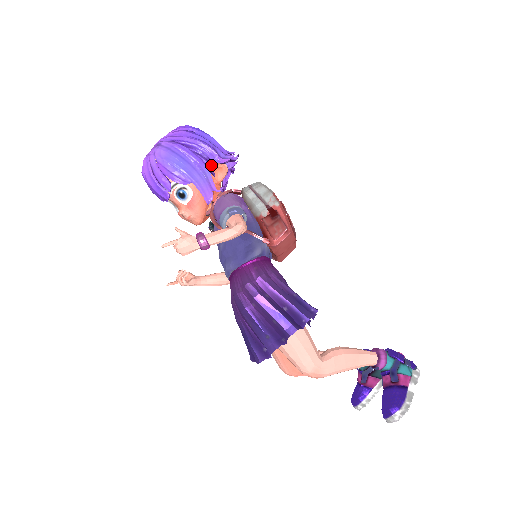
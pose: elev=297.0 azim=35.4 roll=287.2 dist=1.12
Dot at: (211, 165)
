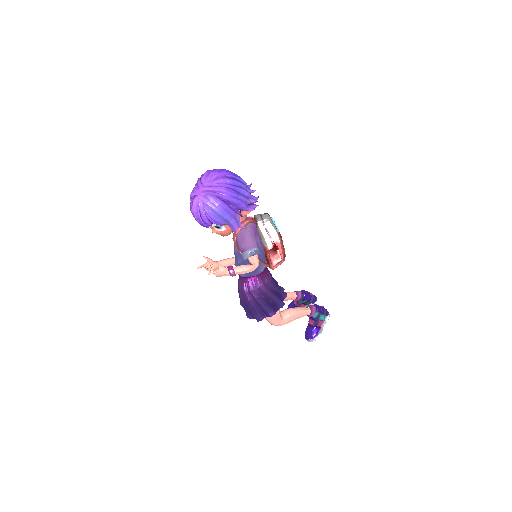
Dot at: occluded
